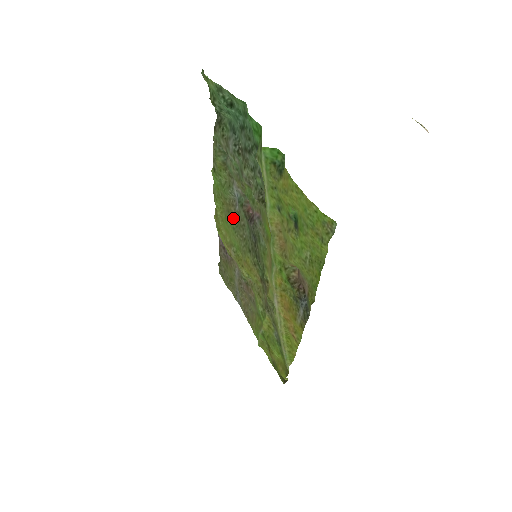
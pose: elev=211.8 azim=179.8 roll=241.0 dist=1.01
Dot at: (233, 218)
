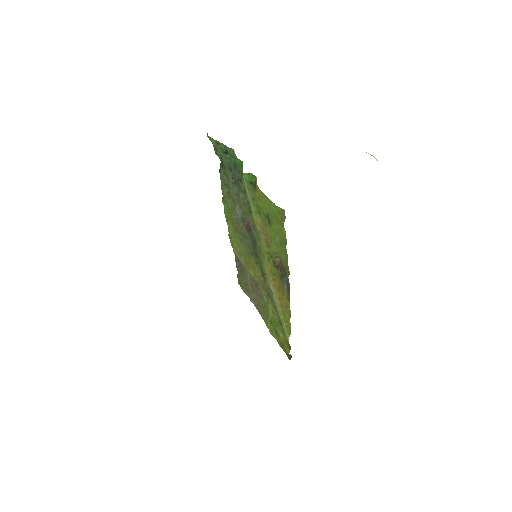
Dot at: (240, 233)
